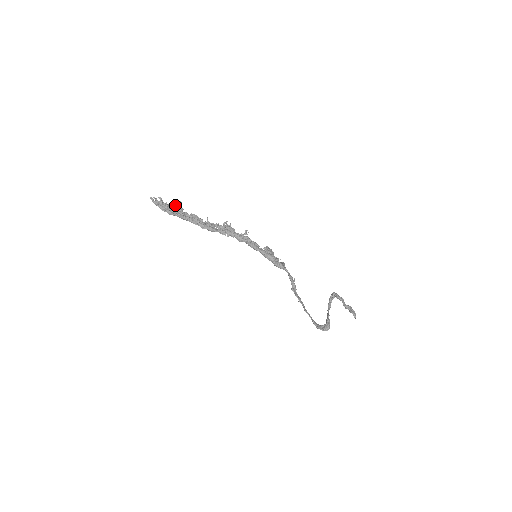
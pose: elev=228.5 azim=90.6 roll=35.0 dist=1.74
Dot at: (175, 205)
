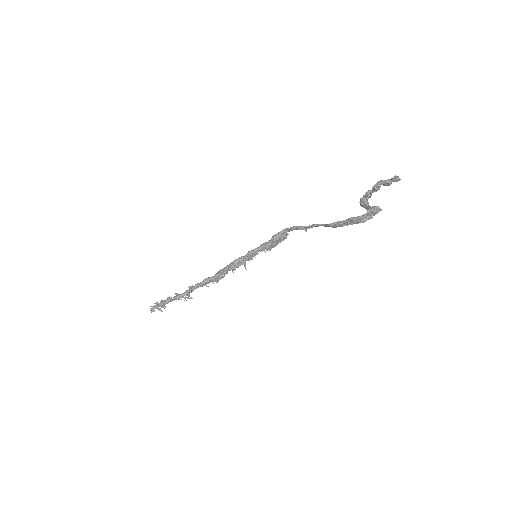
Dot at: (173, 300)
